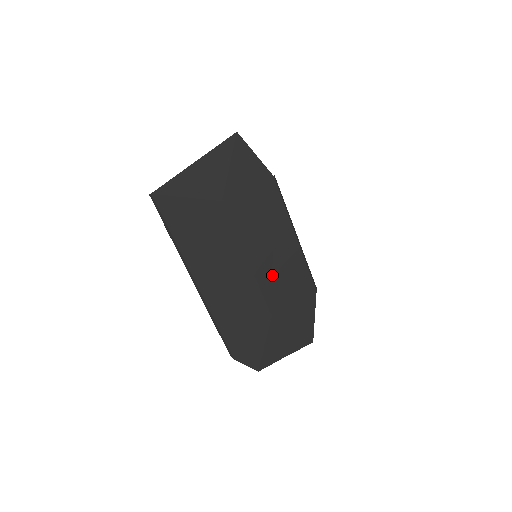
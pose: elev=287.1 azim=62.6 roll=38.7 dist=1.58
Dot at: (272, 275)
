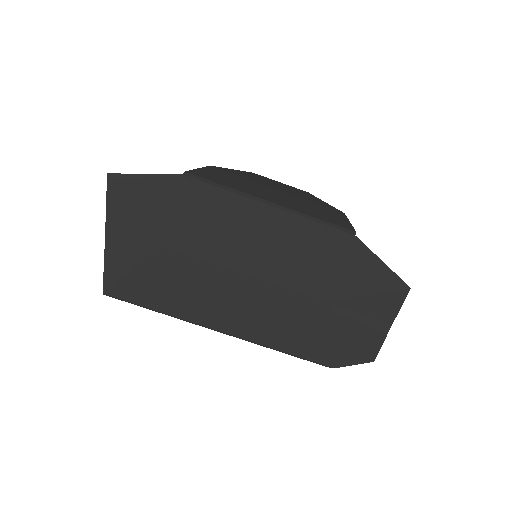
Dot at: (284, 264)
